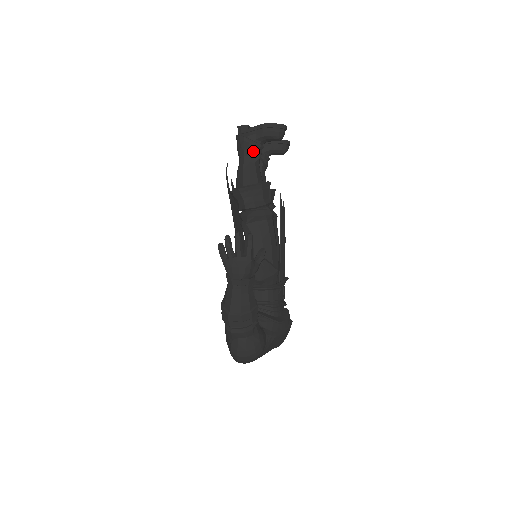
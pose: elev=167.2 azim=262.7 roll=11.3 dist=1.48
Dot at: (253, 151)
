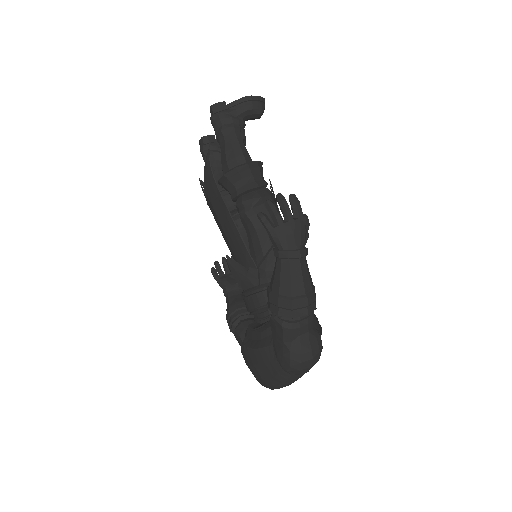
Dot at: (238, 128)
